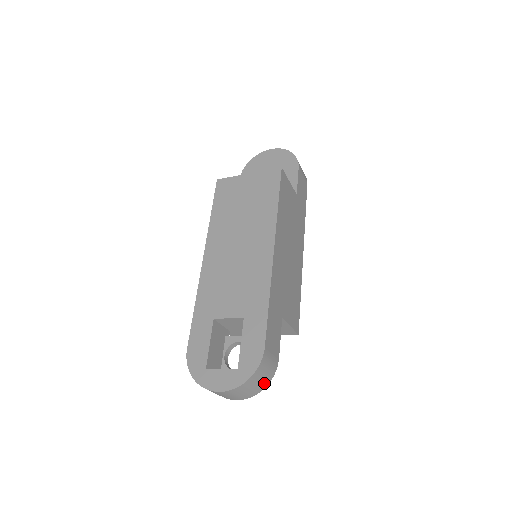
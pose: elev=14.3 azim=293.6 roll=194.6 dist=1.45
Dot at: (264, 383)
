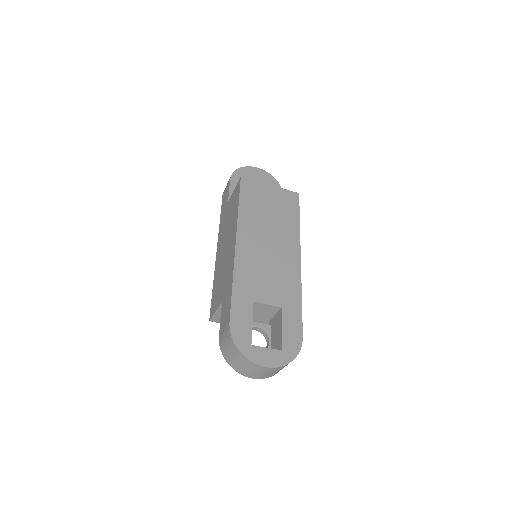
Dot at: occluded
